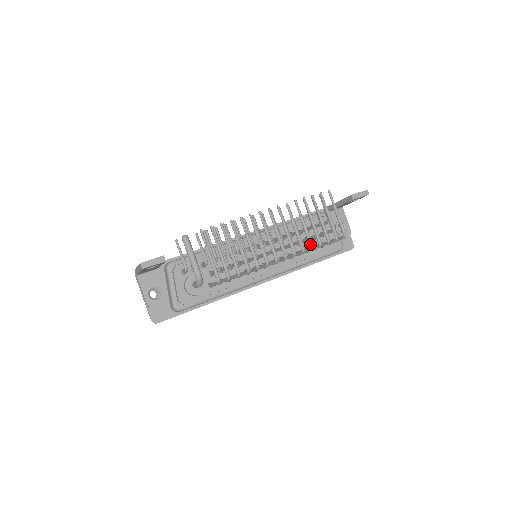
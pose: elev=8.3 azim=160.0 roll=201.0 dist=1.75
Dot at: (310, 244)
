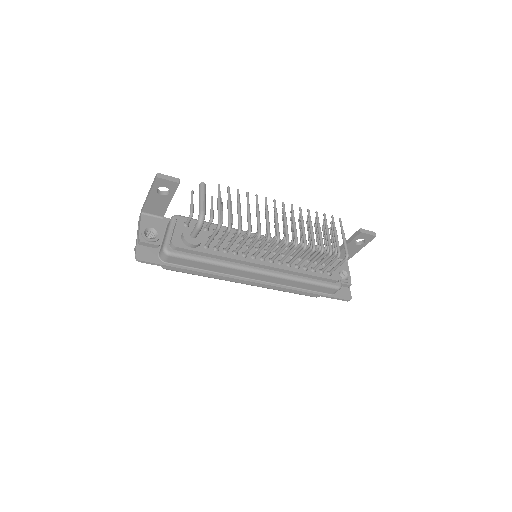
Dot at: (313, 244)
